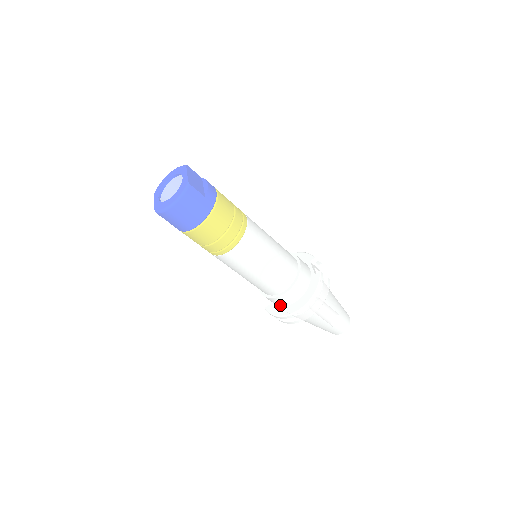
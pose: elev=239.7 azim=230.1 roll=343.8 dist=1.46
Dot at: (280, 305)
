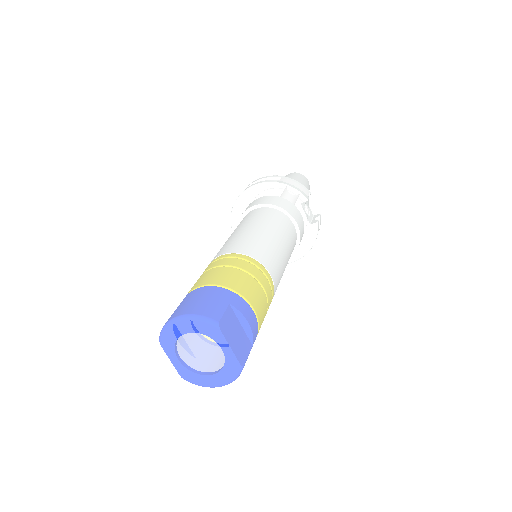
Dot at: occluded
